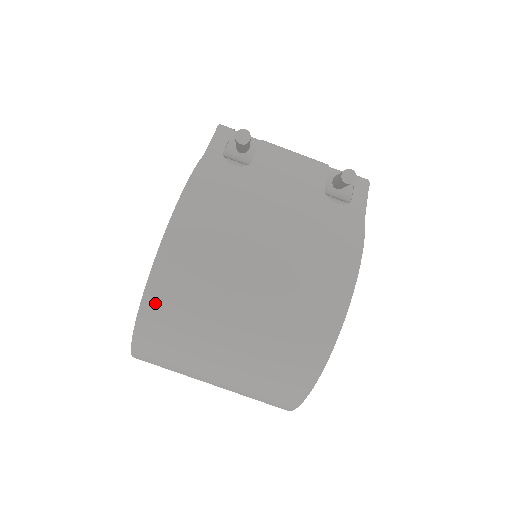
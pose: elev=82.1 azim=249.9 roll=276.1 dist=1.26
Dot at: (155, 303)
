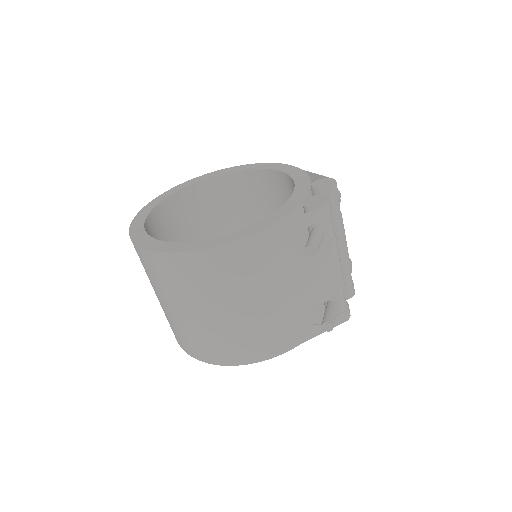
Dot at: (156, 260)
